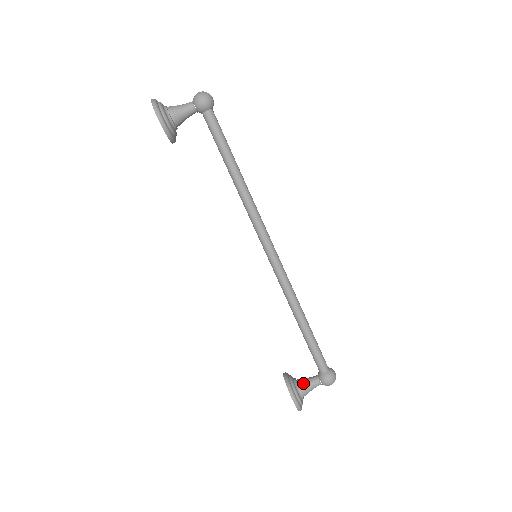
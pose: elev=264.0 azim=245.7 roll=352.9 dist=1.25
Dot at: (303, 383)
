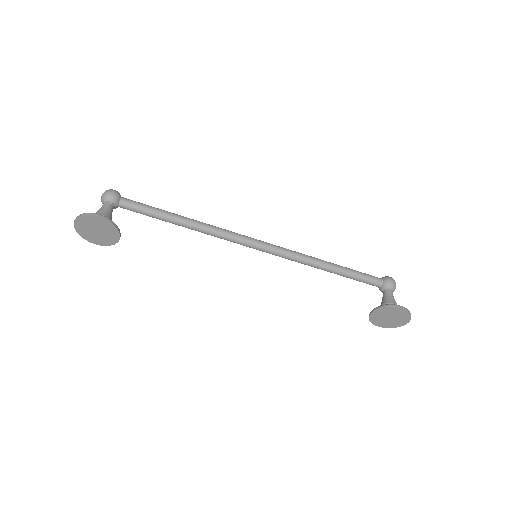
Dot at: (386, 301)
